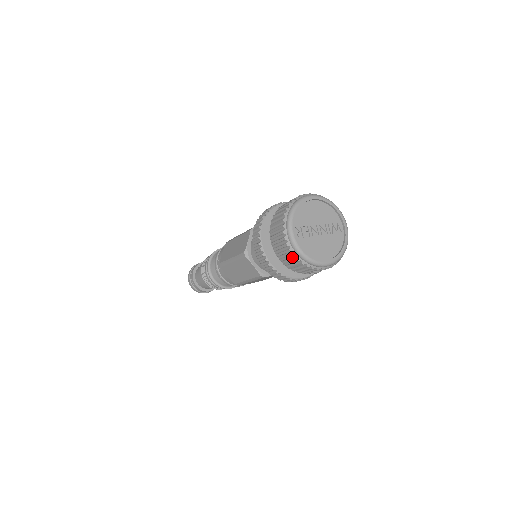
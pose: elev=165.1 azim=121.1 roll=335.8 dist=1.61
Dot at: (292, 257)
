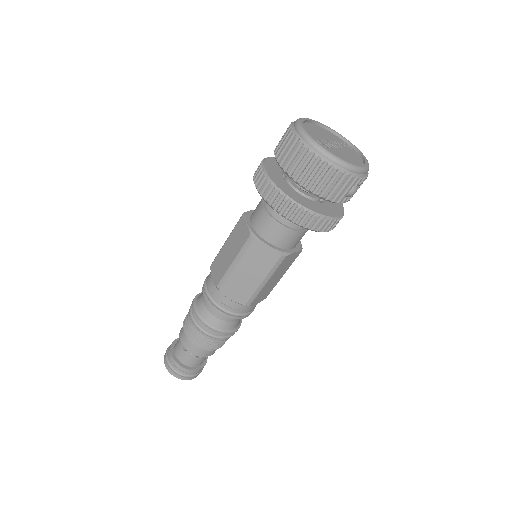
Dot at: (326, 171)
